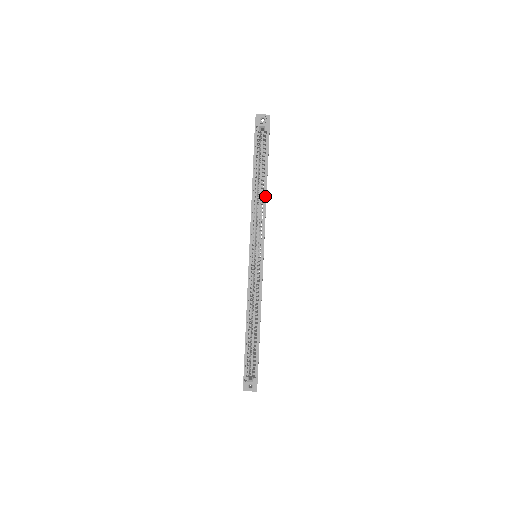
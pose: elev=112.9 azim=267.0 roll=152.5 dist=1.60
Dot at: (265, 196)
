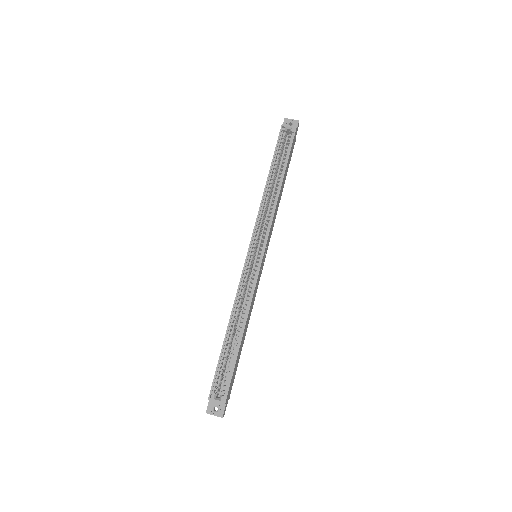
Dot at: (278, 192)
